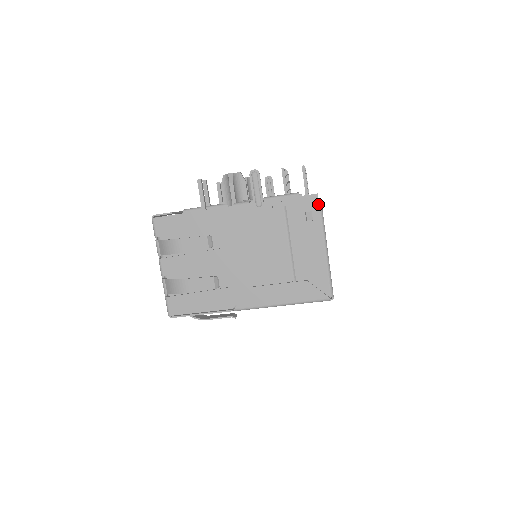
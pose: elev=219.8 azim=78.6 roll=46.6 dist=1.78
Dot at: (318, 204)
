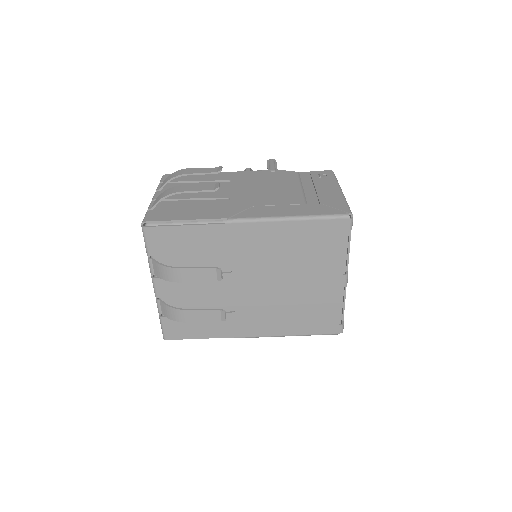
Dot at: (331, 171)
